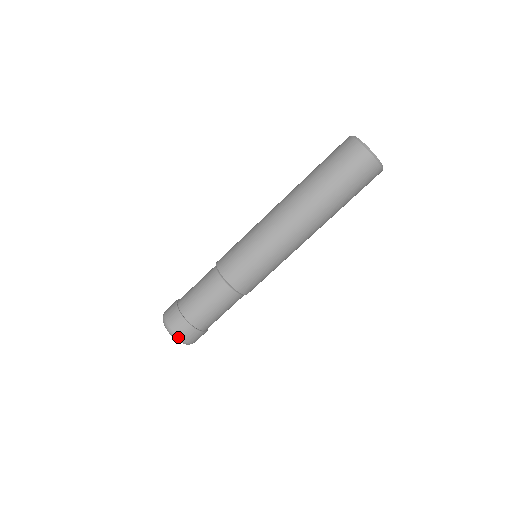
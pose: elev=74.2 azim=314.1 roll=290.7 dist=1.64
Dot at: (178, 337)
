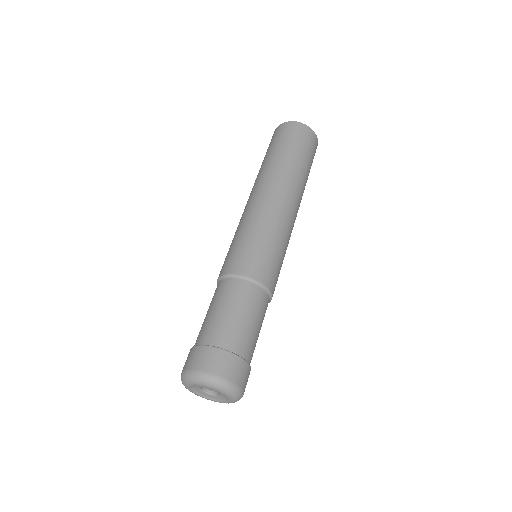
Dot at: (185, 371)
